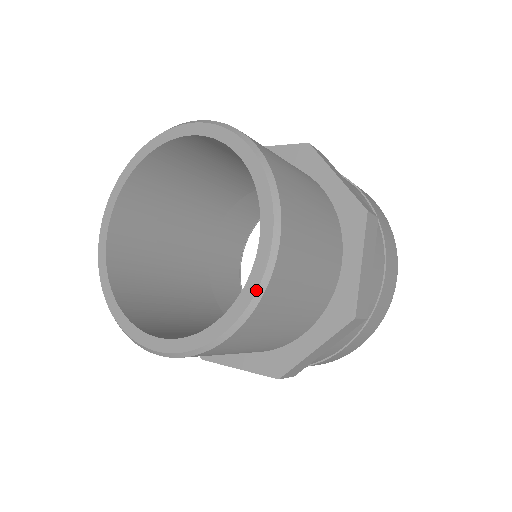
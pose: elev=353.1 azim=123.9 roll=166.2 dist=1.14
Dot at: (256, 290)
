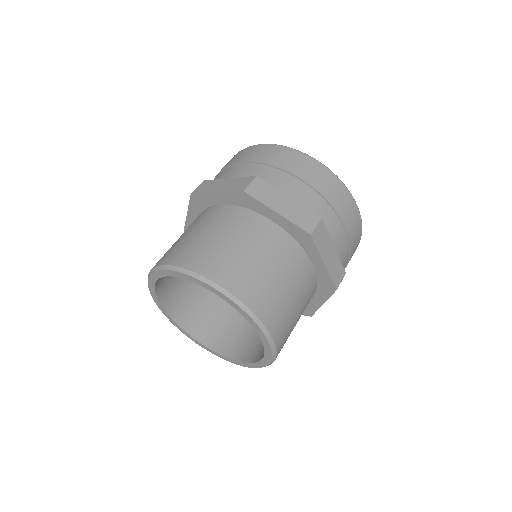
Dot at: (271, 352)
